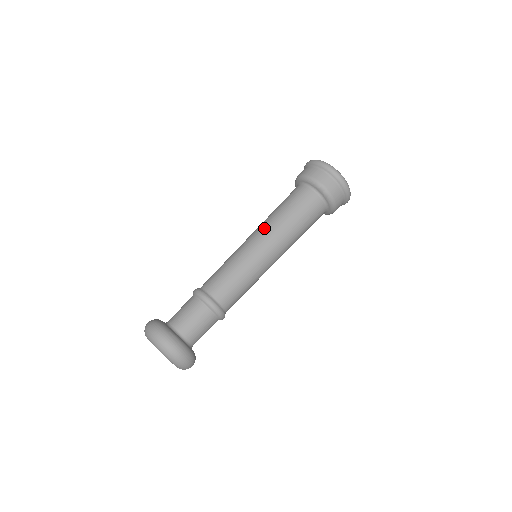
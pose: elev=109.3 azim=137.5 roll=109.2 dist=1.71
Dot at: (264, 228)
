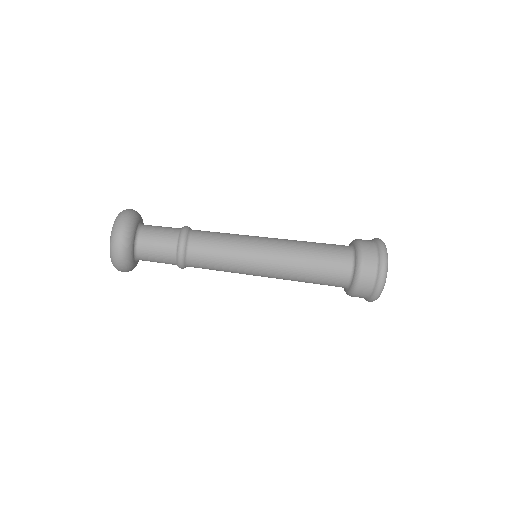
Dot at: (281, 265)
